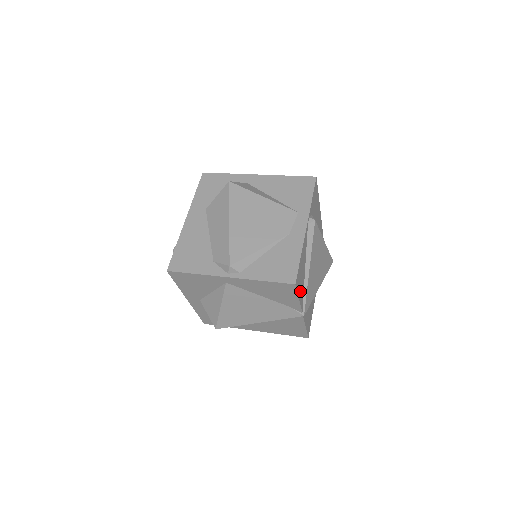
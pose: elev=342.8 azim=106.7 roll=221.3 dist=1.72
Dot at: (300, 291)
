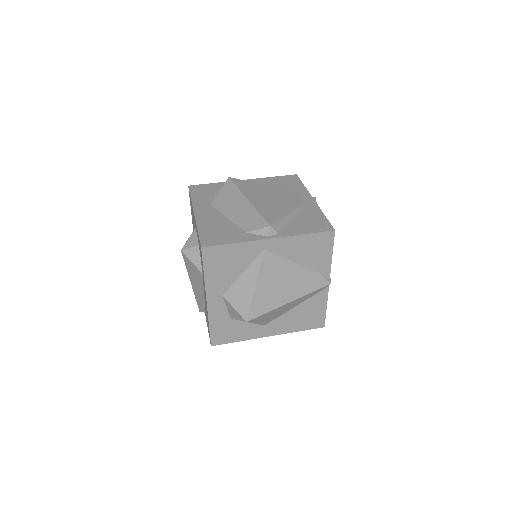
Dot at: occluded
